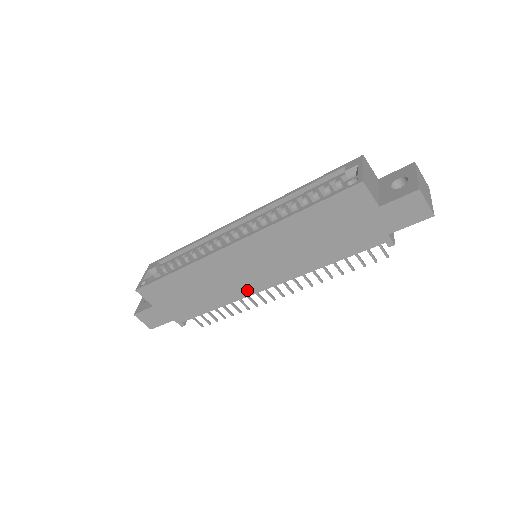
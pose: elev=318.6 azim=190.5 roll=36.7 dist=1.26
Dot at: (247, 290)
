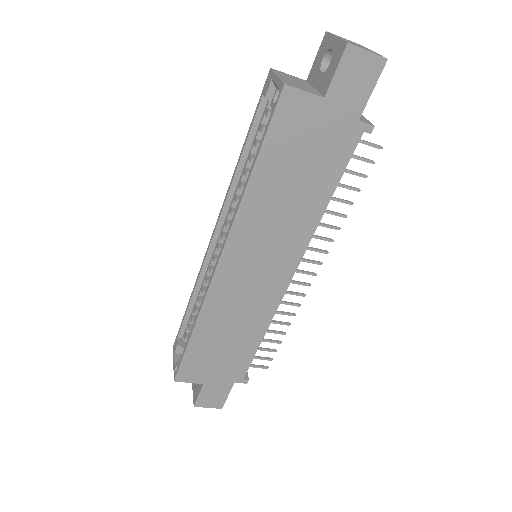
Dot at: (274, 296)
